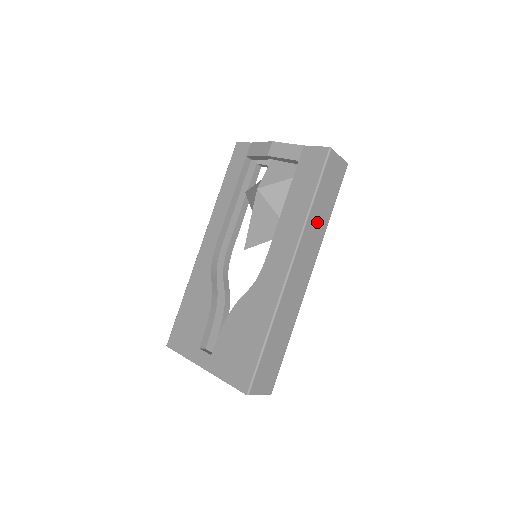
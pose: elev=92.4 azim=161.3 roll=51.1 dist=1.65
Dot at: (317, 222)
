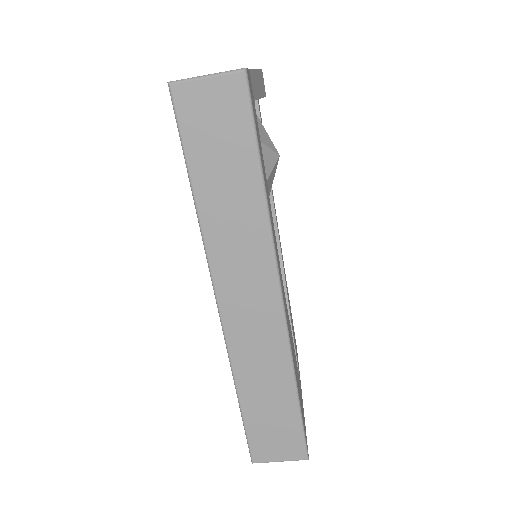
Dot at: (231, 214)
